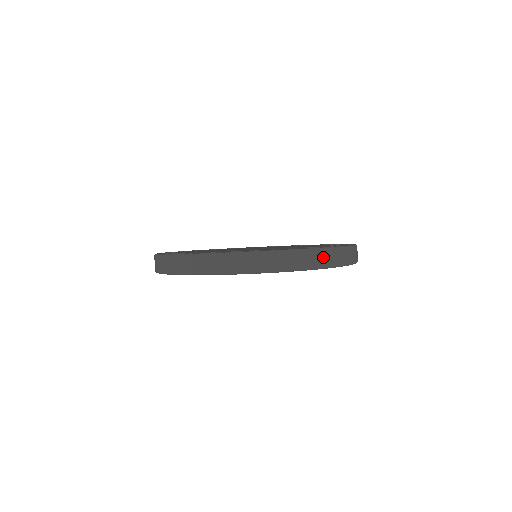
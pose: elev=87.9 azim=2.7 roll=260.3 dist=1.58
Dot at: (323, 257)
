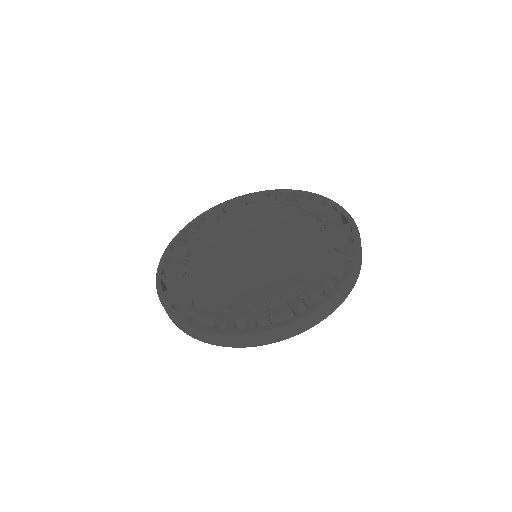
Dot at: (291, 330)
